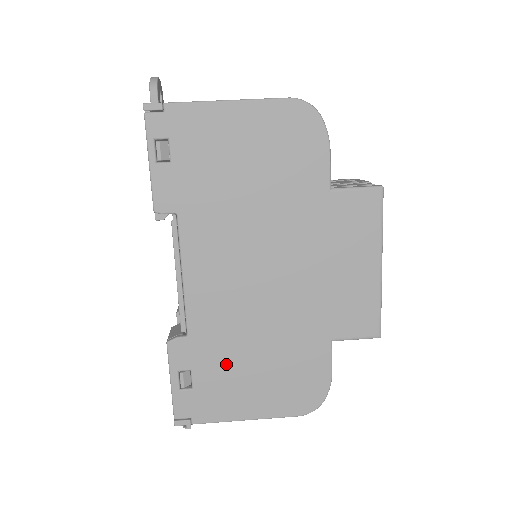
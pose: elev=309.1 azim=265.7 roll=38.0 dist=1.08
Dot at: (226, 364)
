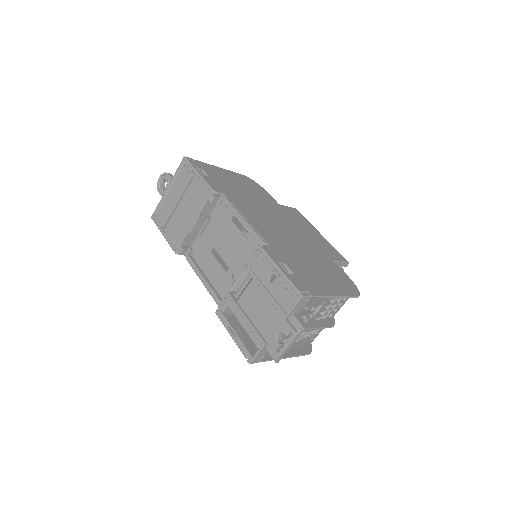
Dot at: (299, 263)
